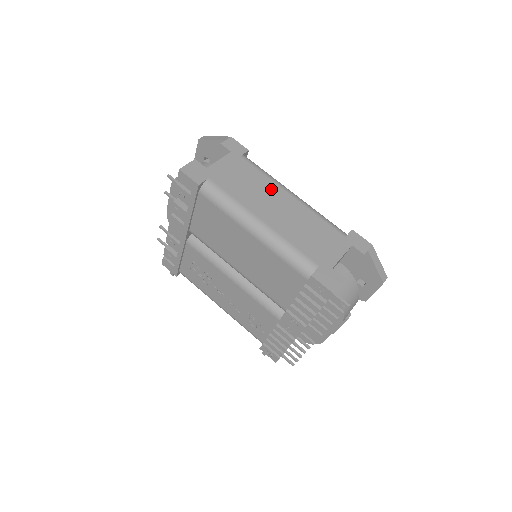
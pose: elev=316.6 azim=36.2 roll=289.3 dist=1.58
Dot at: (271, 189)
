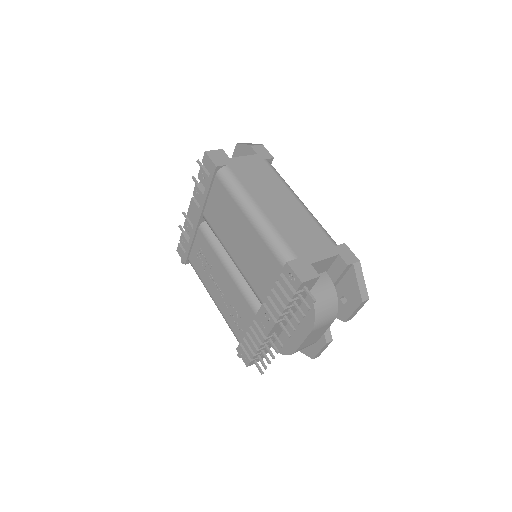
Dot at: (280, 190)
